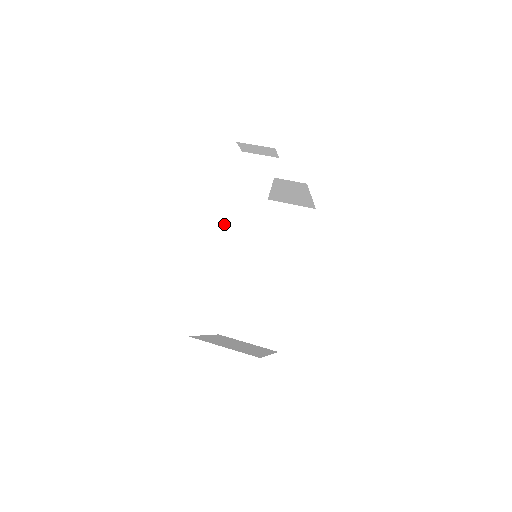
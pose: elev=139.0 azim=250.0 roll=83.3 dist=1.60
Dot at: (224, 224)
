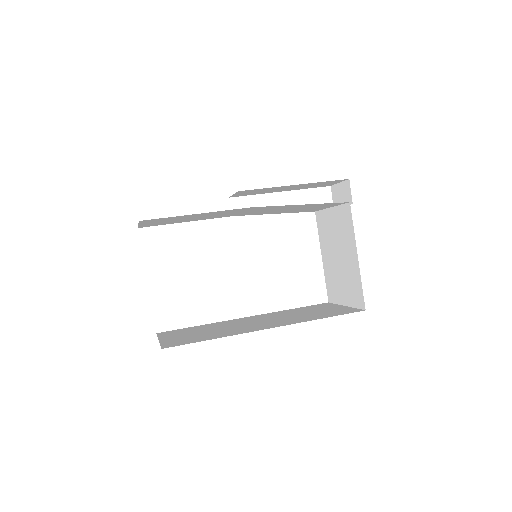
Dot at: (261, 214)
